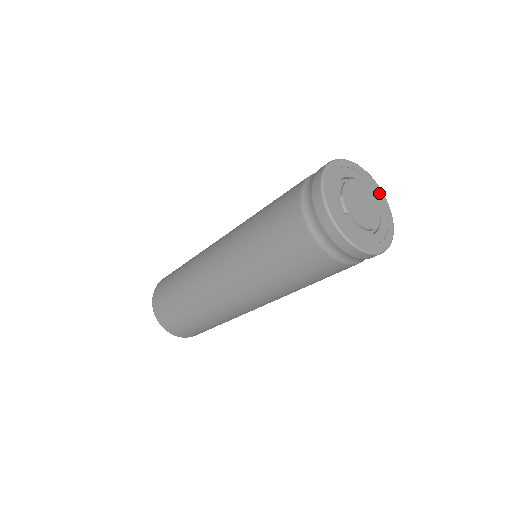
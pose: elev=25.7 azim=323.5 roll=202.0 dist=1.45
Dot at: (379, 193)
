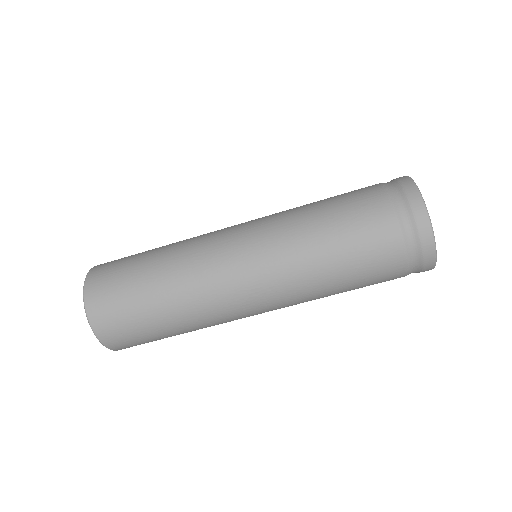
Dot at: occluded
